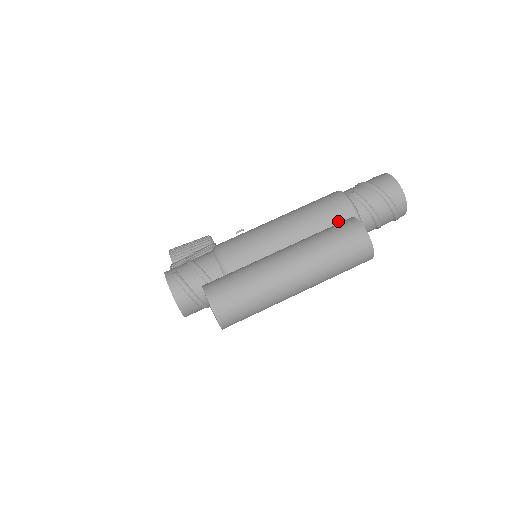
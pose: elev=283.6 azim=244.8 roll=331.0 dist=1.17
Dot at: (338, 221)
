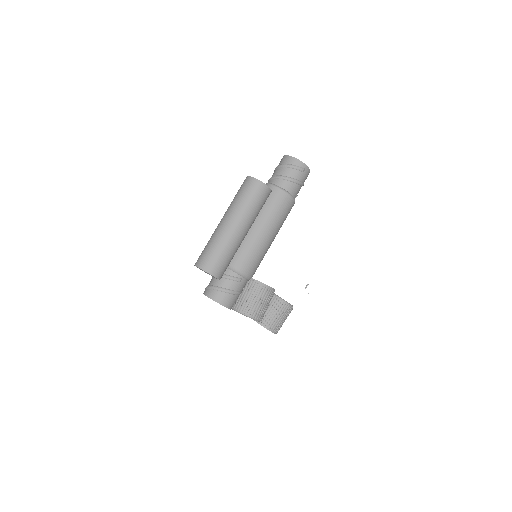
Dot at: occluded
